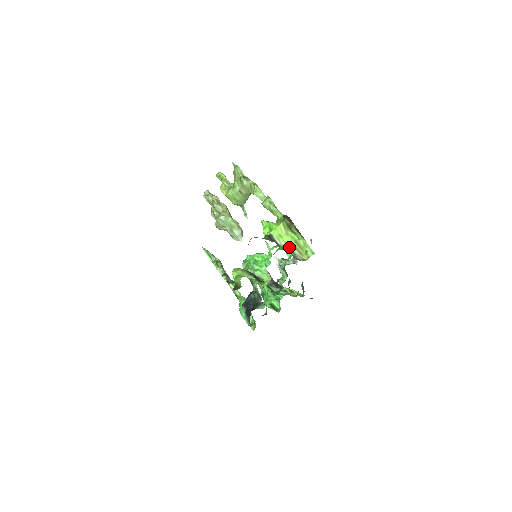
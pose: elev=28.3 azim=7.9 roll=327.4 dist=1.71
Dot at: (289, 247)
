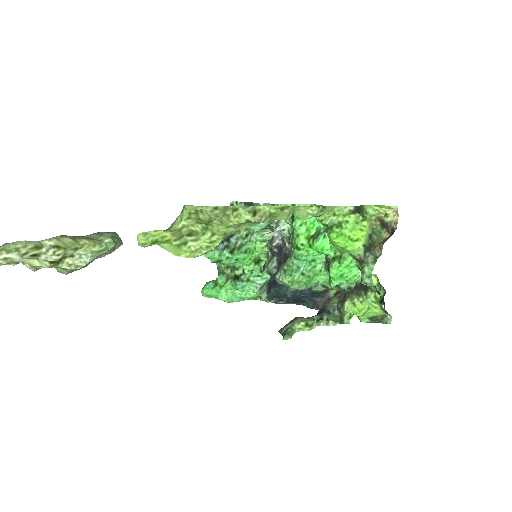
Dot at: (370, 232)
